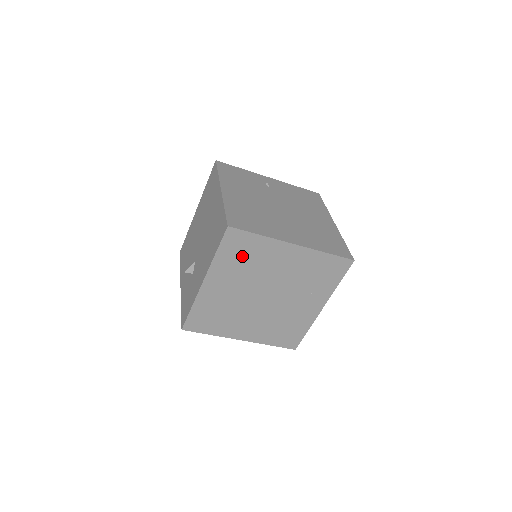
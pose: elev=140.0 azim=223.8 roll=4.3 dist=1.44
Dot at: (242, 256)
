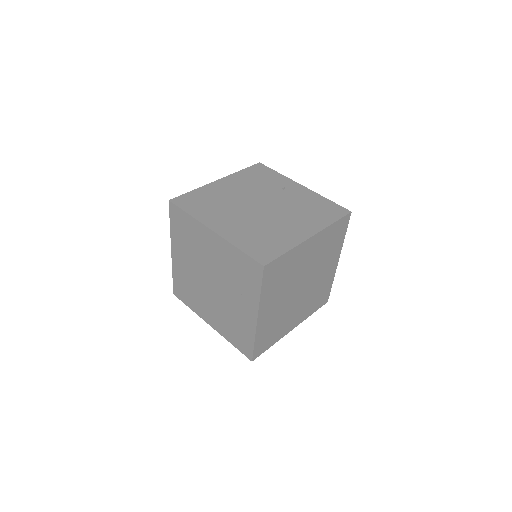
Dot at: (185, 233)
